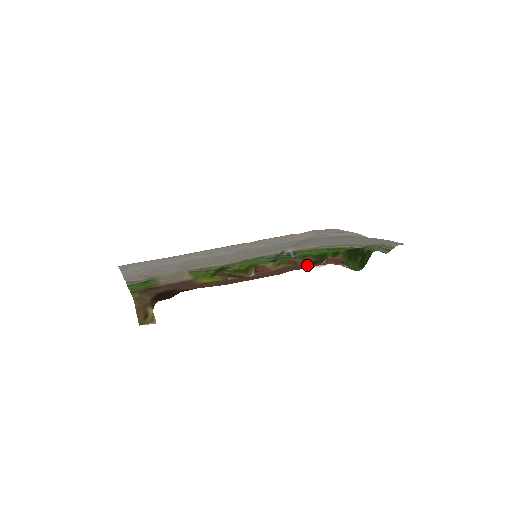
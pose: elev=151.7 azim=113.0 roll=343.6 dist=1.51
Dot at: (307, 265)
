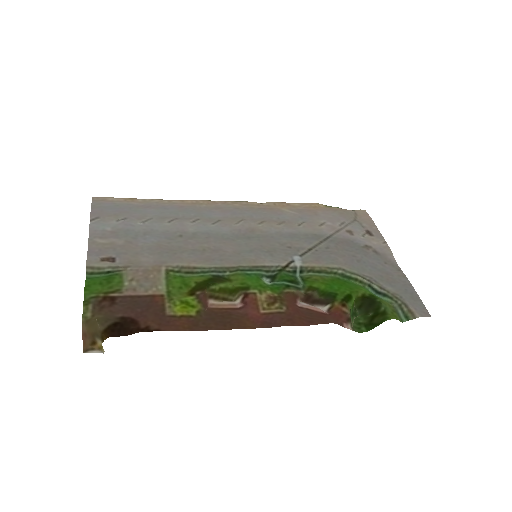
Dot at: (308, 300)
